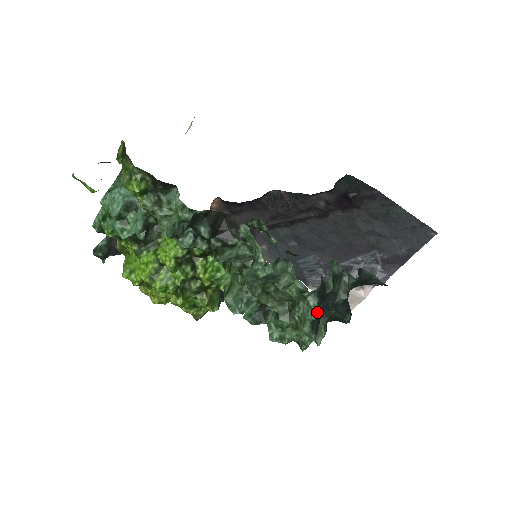
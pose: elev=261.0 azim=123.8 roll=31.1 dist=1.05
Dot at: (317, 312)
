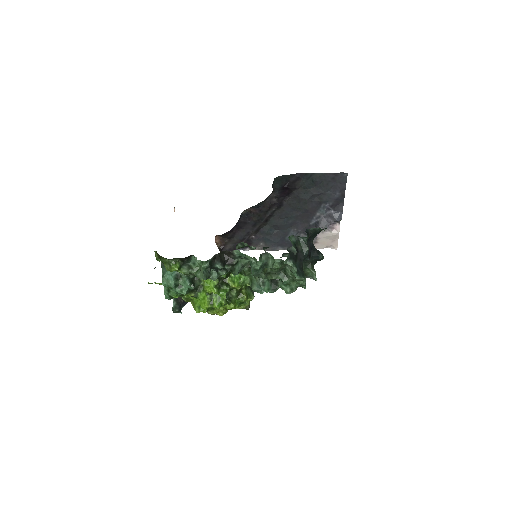
Dot at: (296, 267)
